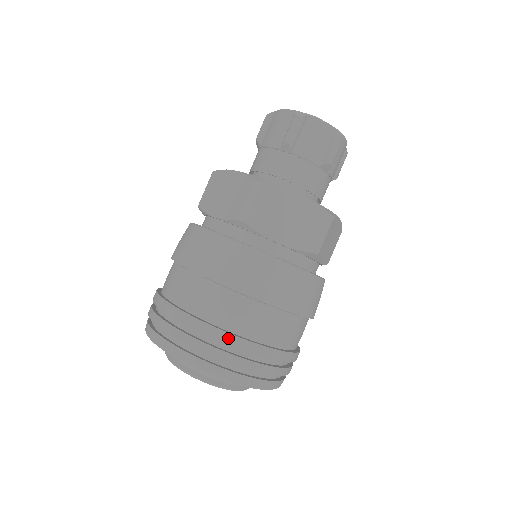
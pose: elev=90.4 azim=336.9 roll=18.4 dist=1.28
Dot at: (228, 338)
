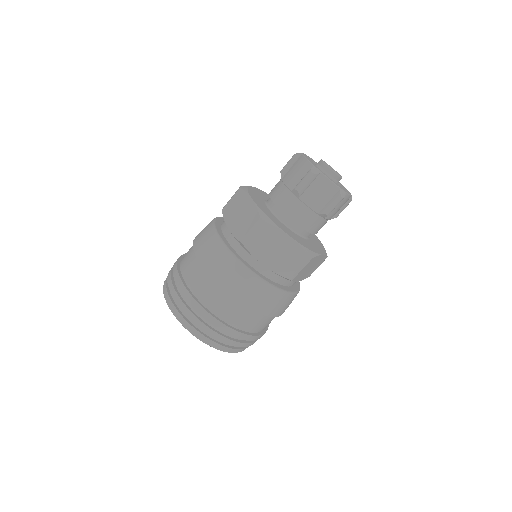
Dot at: (210, 318)
